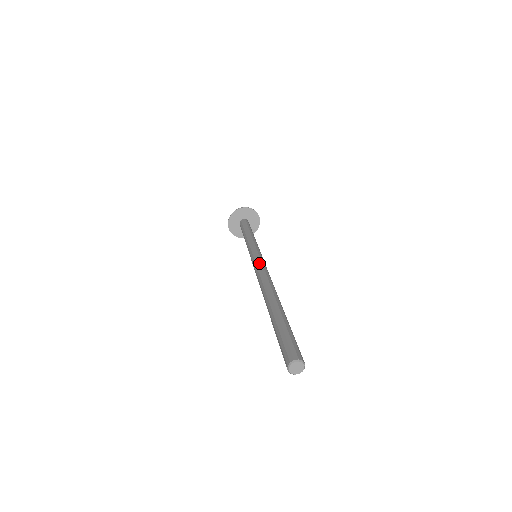
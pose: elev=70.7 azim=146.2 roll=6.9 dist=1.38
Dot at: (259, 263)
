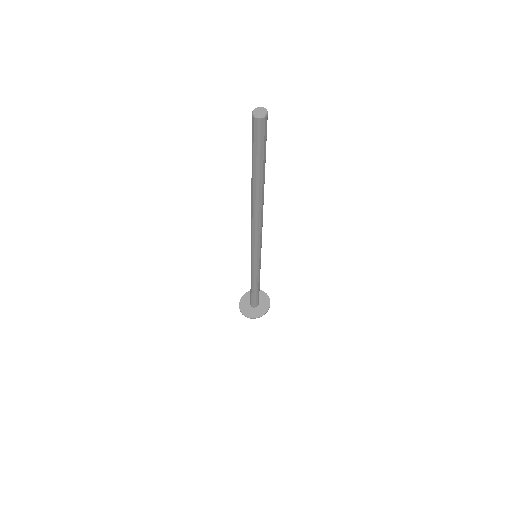
Dot at: occluded
